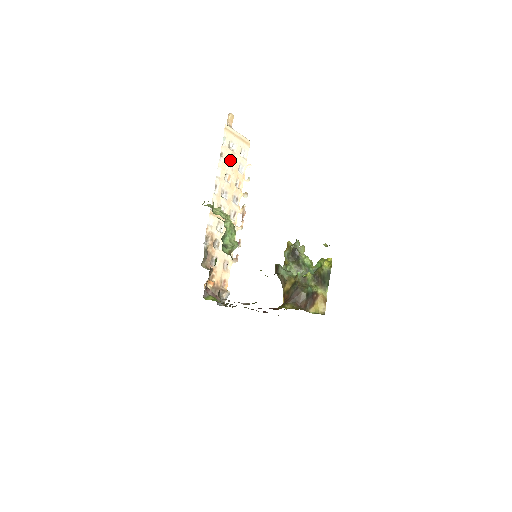
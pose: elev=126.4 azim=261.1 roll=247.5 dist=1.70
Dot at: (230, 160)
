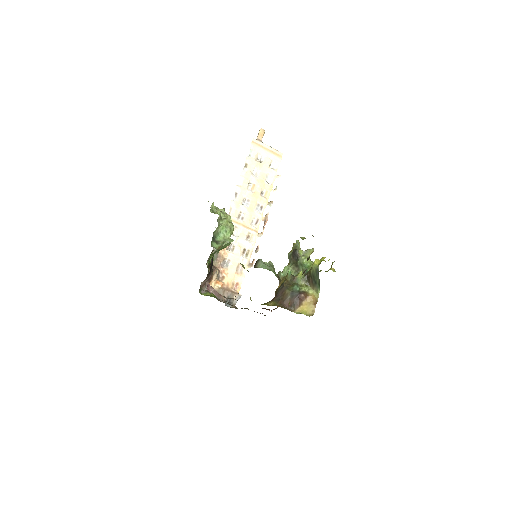
Dot at: (256, 171)
